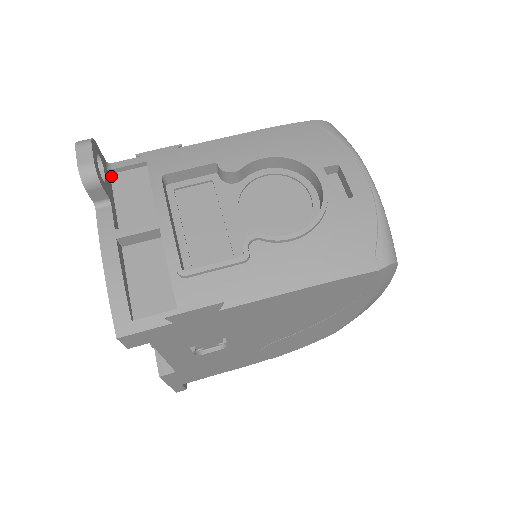
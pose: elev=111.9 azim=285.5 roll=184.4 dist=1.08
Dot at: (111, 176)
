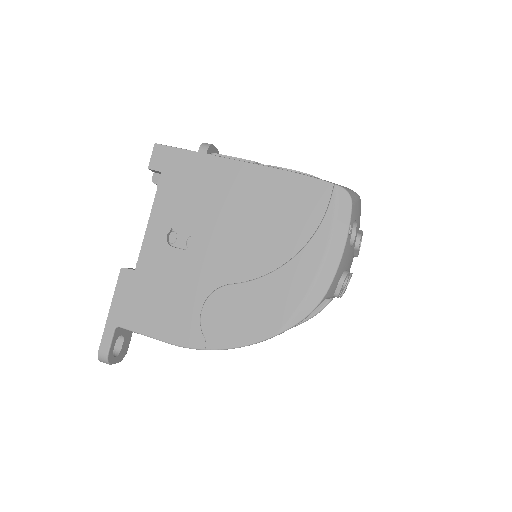
Dot at: occluded
